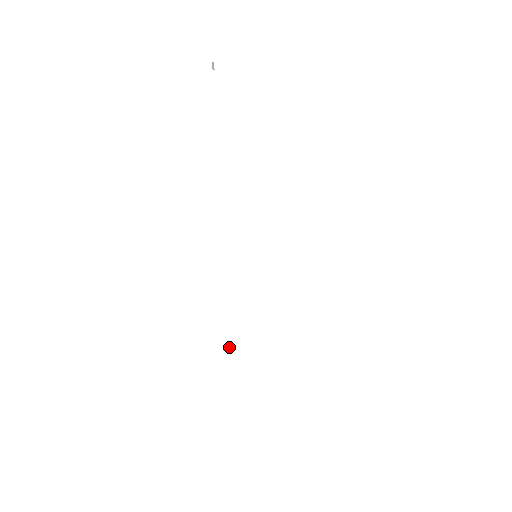
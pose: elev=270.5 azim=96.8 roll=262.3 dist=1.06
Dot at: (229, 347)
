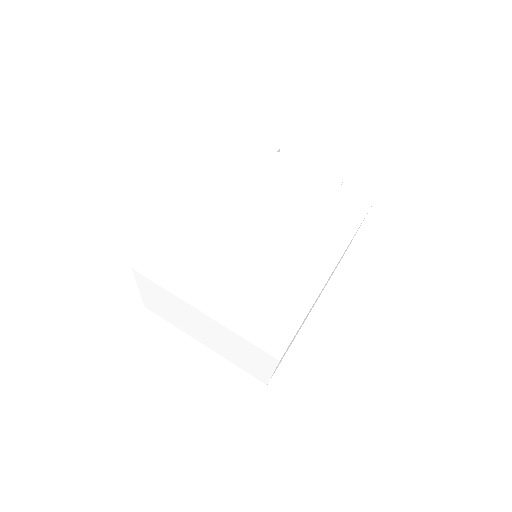
Dot at: (221, 273)
